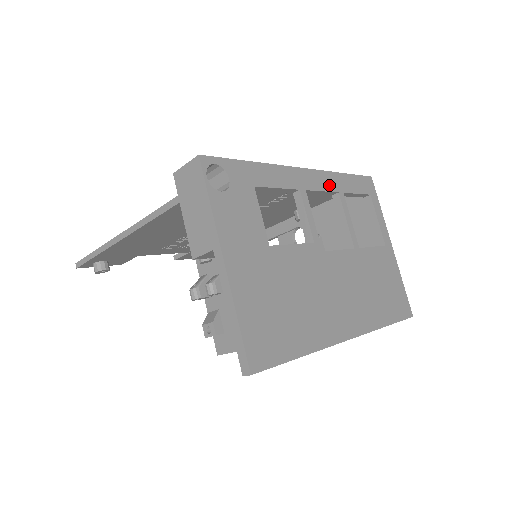
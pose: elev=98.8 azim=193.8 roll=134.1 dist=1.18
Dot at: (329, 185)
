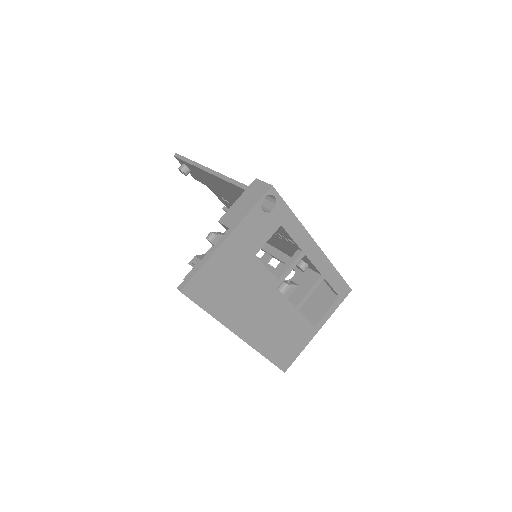
Dot at: (321, 267)
